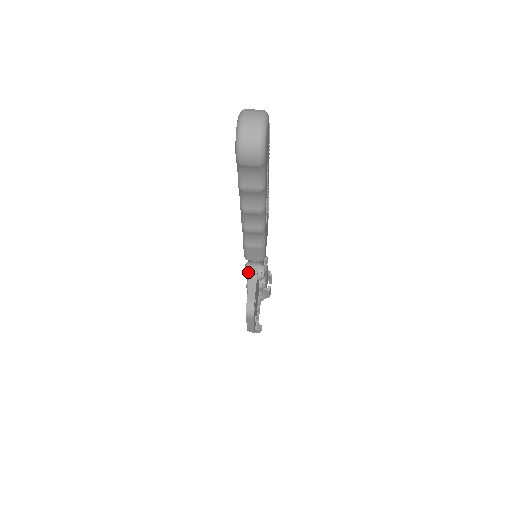
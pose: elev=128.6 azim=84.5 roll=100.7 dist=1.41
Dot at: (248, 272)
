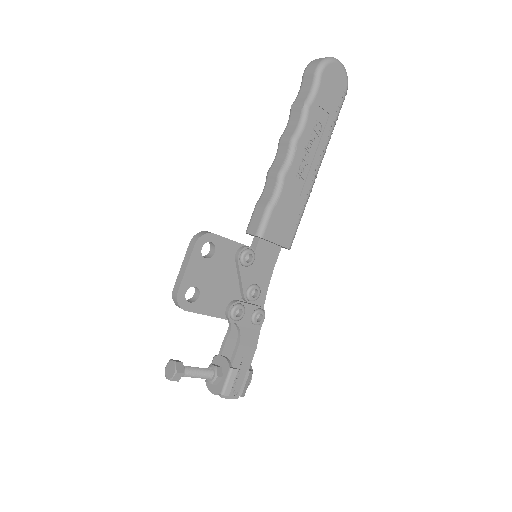
Dot at: occluded
